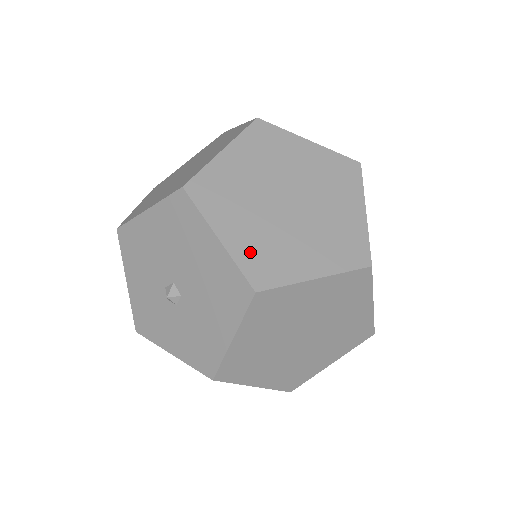
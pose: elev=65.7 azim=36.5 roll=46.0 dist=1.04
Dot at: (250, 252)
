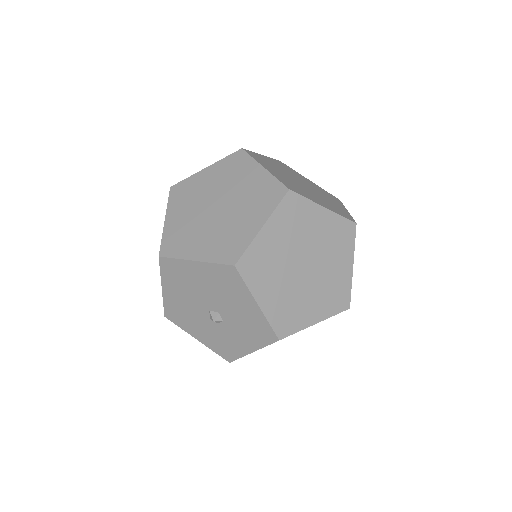
Dot at: (216, 250)
